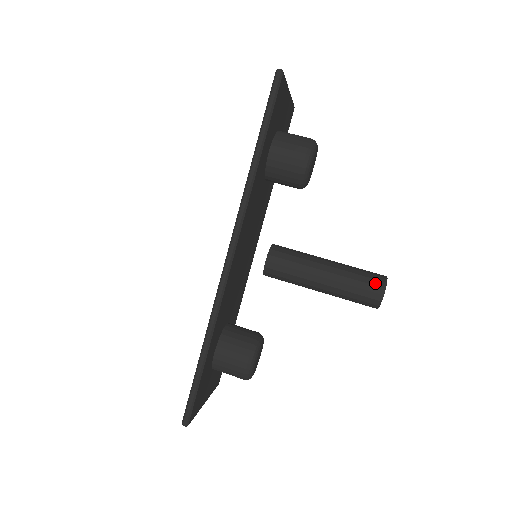
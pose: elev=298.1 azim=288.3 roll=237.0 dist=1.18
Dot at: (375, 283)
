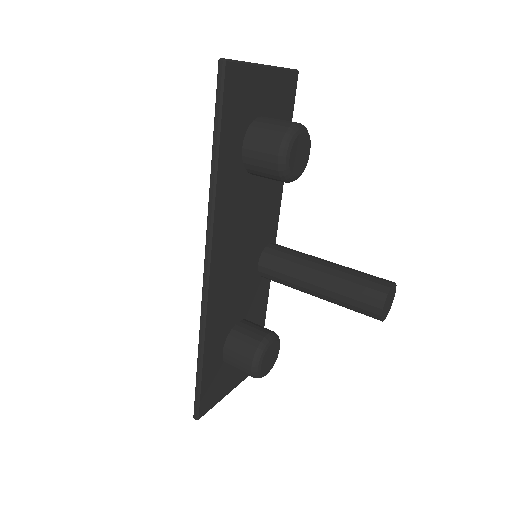
Dot at: (373, 294)
